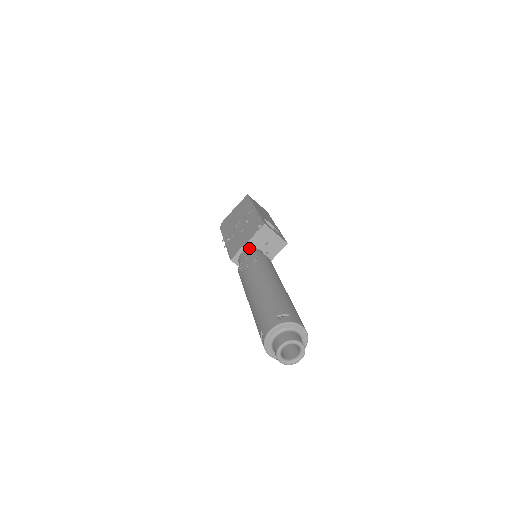
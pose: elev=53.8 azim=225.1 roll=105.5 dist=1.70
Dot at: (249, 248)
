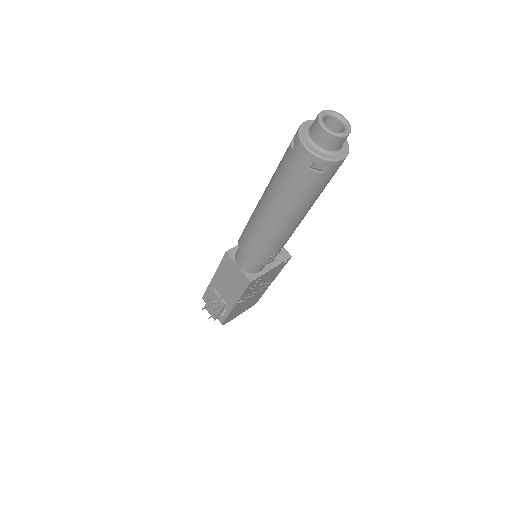
Dot at: occluded
